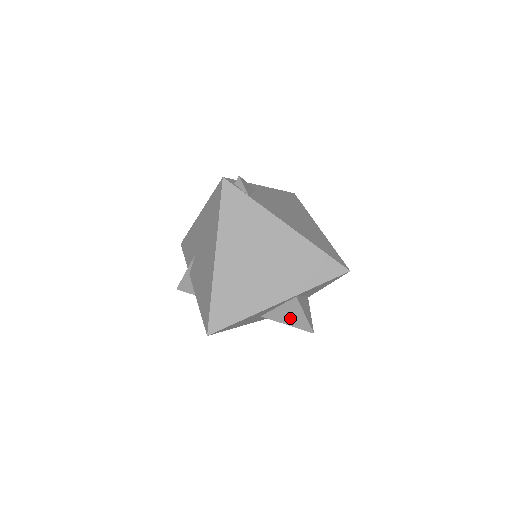
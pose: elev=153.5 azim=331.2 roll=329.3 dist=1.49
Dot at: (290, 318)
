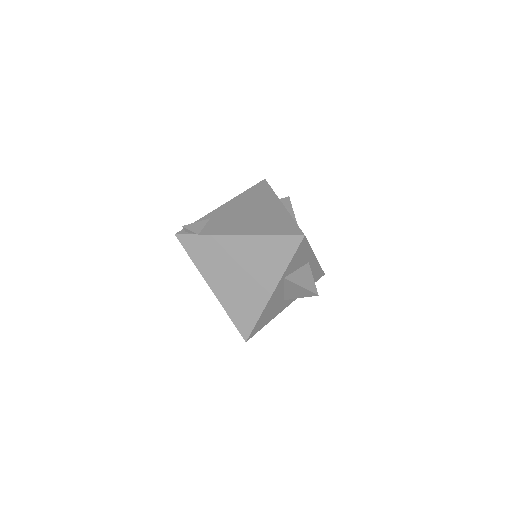
Dot at: (297, 293)
